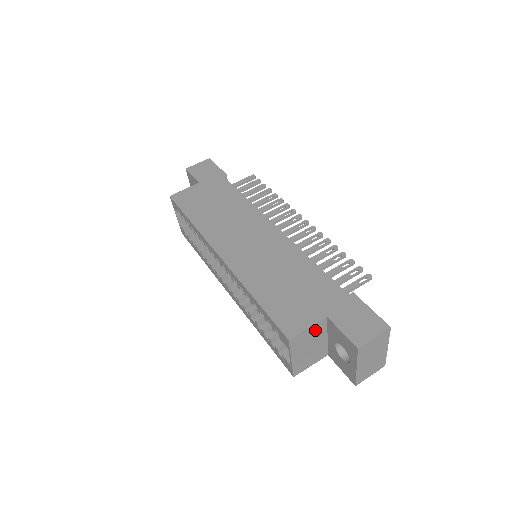
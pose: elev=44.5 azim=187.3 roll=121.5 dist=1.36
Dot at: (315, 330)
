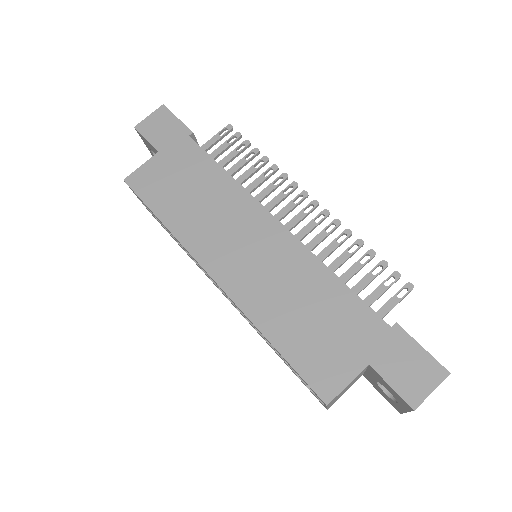
Dot at: (354, 379)
